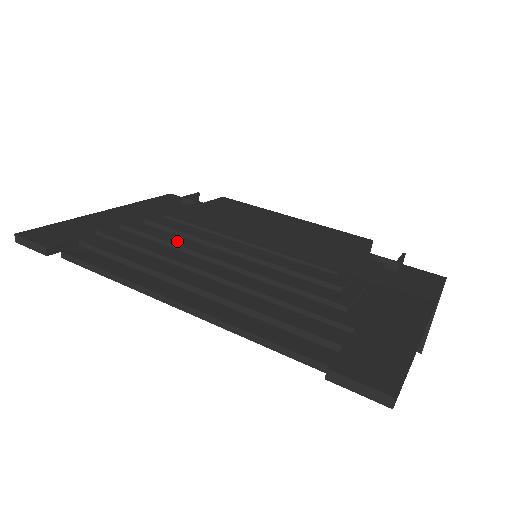
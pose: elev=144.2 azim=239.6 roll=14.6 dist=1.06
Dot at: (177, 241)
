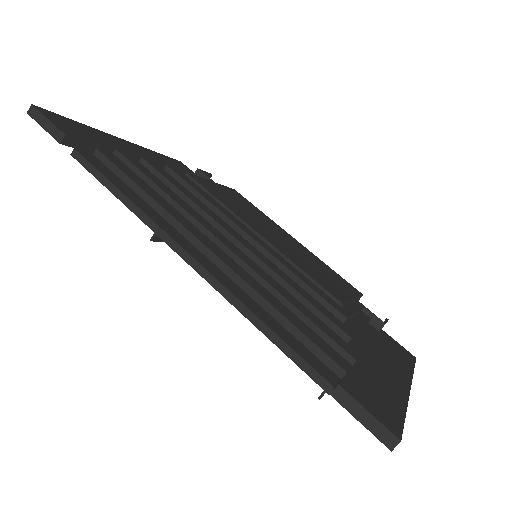
Dot at: (196, 201)
